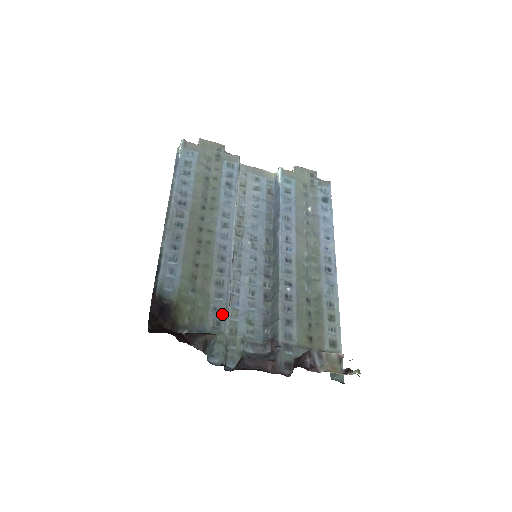
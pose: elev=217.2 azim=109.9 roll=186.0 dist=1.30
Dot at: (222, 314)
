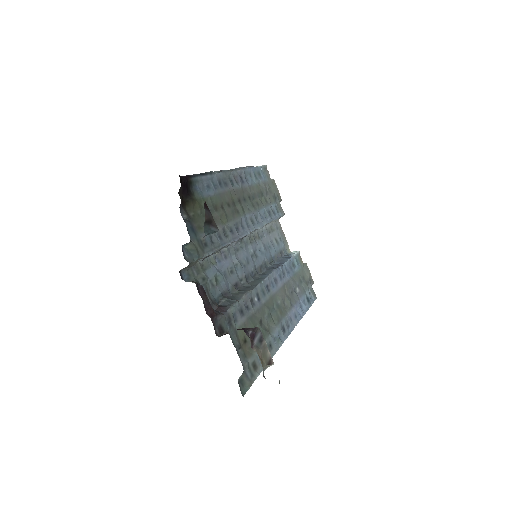
Dot at: (212, 245)
